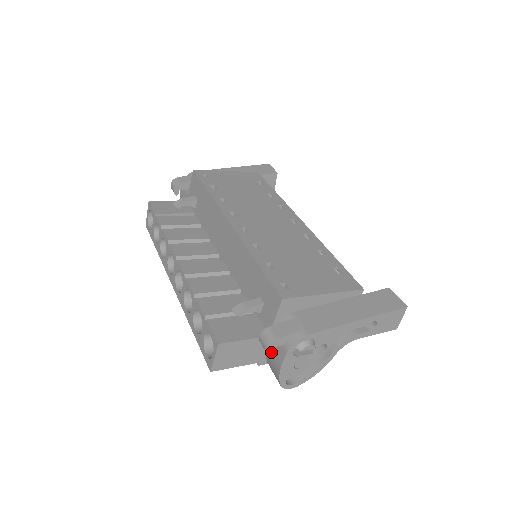
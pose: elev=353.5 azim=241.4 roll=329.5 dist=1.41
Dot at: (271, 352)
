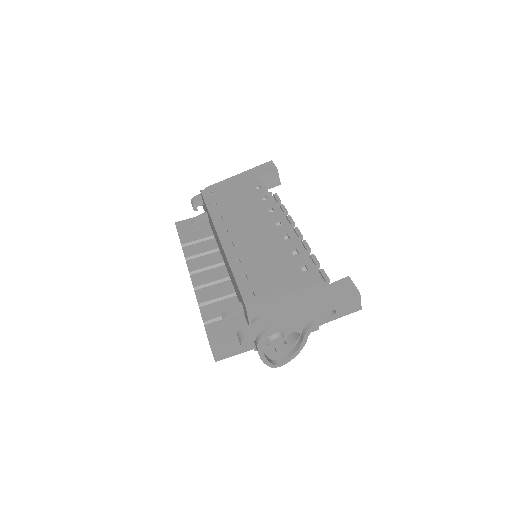
Dot at: occluded
